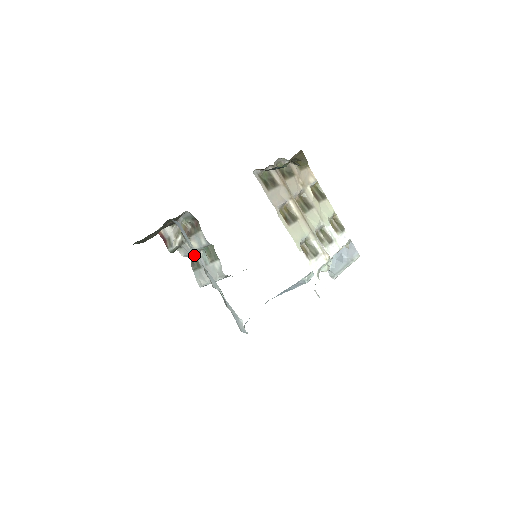
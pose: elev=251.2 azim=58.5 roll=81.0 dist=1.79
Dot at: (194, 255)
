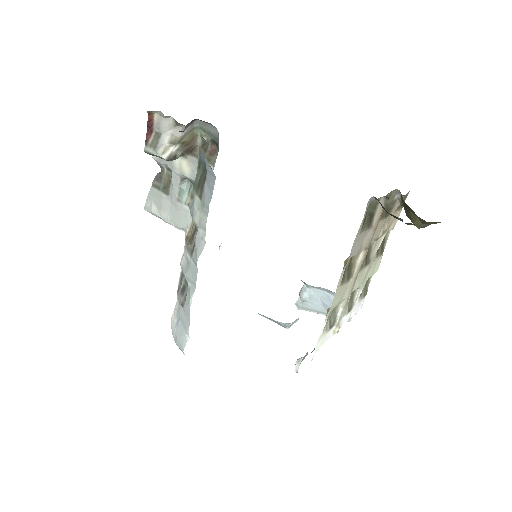
Dot at: (172, 175)
